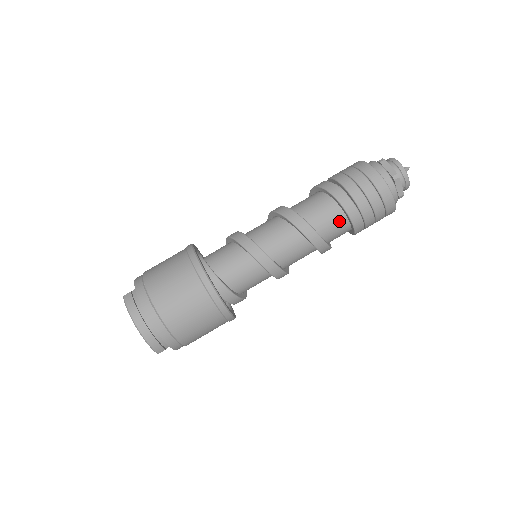
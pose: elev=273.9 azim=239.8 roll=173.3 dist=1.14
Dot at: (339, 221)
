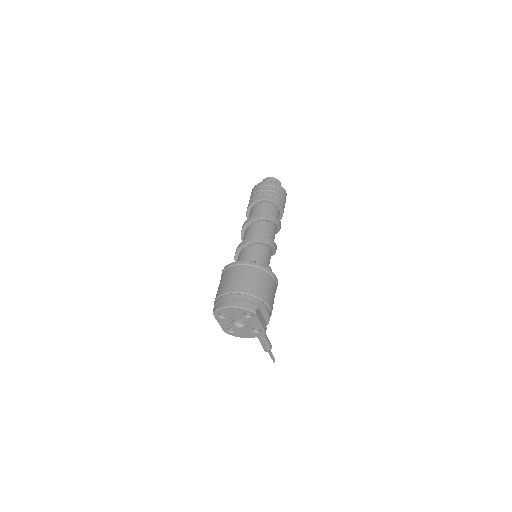
Dot at: (266, 206)
